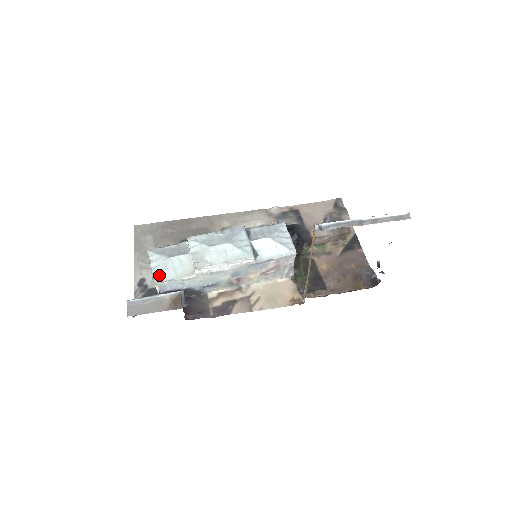
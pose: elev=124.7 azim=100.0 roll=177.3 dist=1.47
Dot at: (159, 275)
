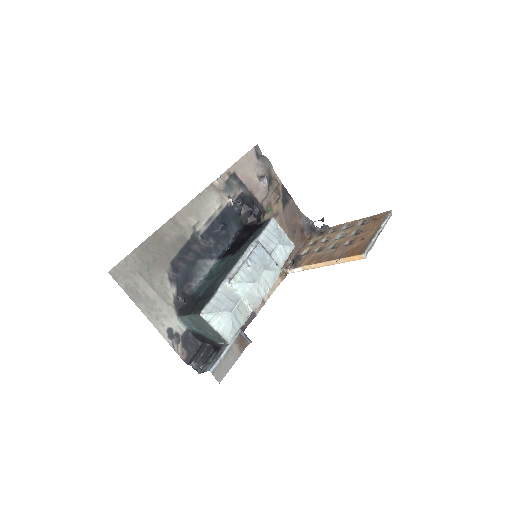
Dot at: (229, 334)
